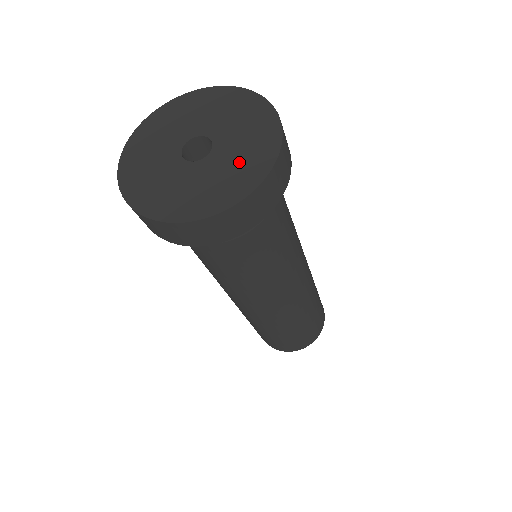
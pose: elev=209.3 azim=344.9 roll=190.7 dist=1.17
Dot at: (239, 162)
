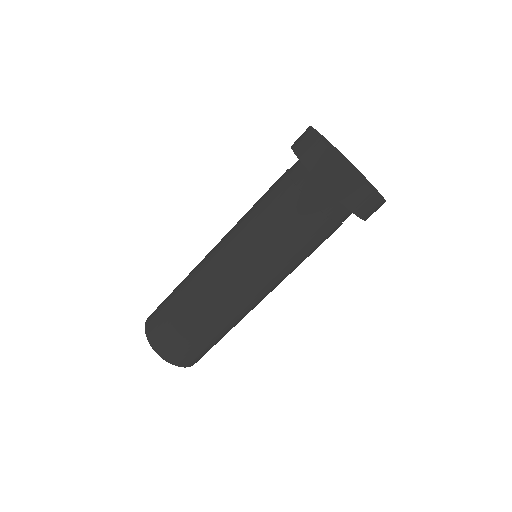
Dot at: (361, 178)
